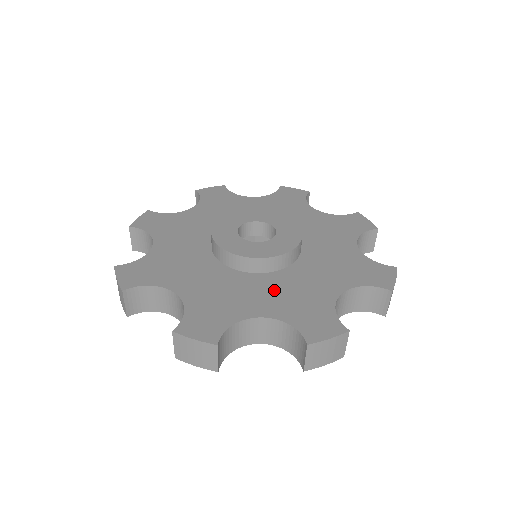
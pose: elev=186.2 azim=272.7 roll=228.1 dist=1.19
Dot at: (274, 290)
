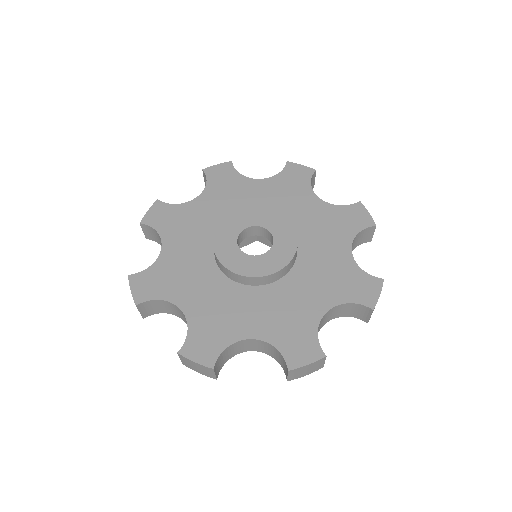
Dot at: (266, 307)
